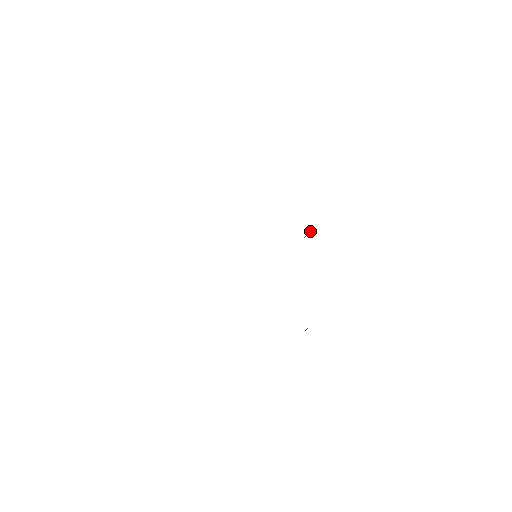
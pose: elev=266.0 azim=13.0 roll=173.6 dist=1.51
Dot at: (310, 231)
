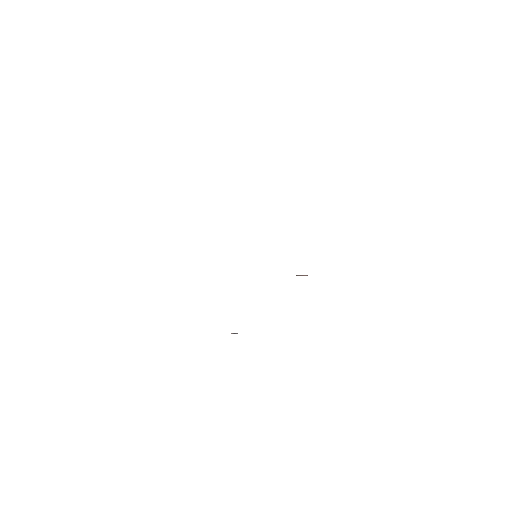
Dot at: (305, 275)
